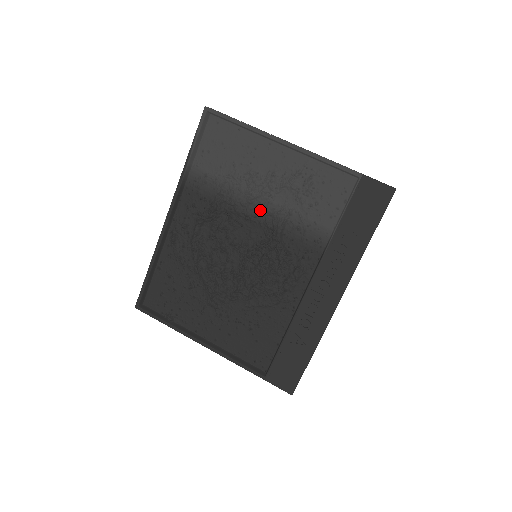
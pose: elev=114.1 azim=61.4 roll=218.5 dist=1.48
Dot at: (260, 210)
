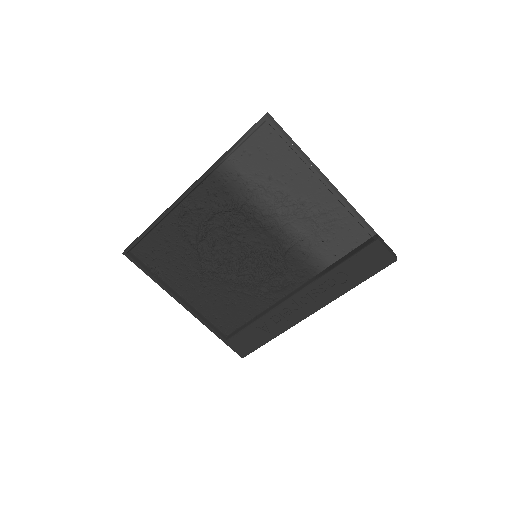
Dot at: (277, 226)
